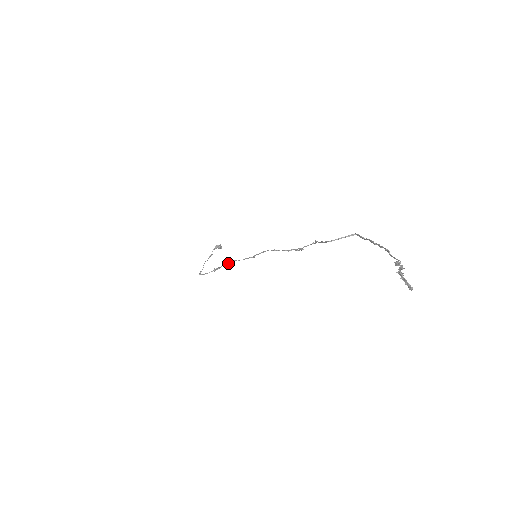
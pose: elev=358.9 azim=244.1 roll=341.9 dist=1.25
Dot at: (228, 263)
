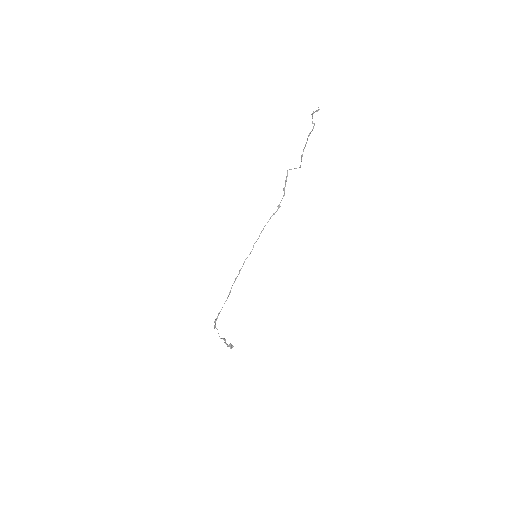
Dot at: occluded
